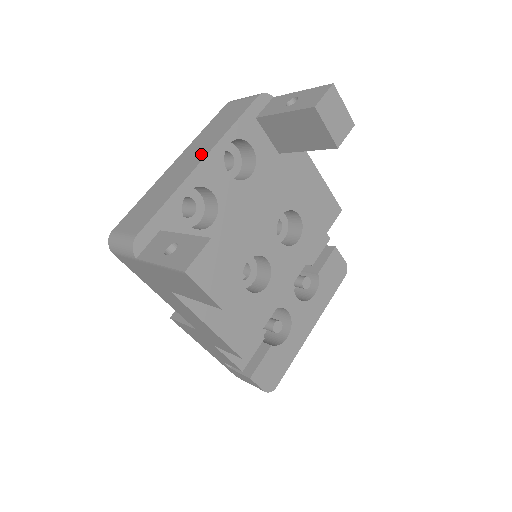
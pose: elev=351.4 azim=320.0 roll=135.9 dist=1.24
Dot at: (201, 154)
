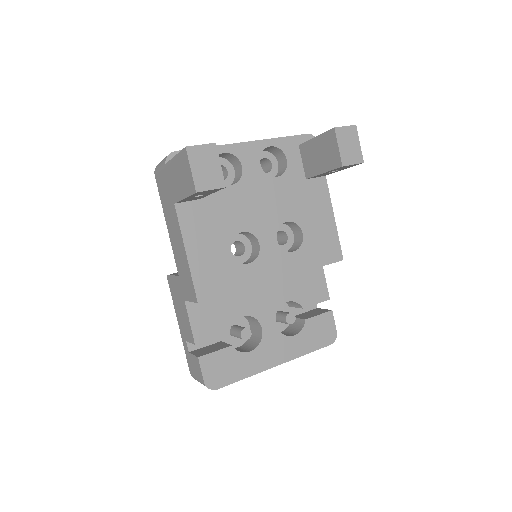
Dot at: occluded
